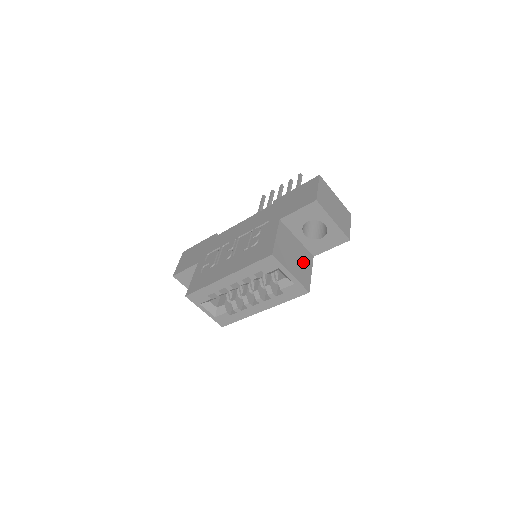
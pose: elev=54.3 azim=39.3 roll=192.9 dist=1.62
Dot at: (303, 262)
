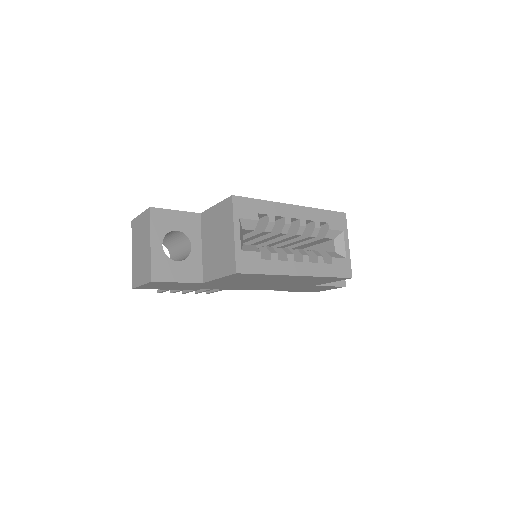
Dot at: occluded
